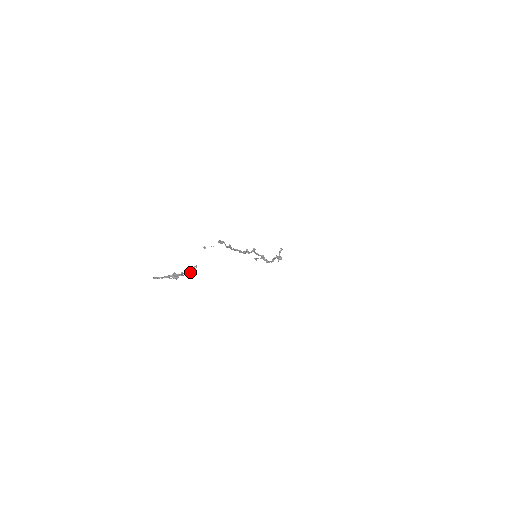
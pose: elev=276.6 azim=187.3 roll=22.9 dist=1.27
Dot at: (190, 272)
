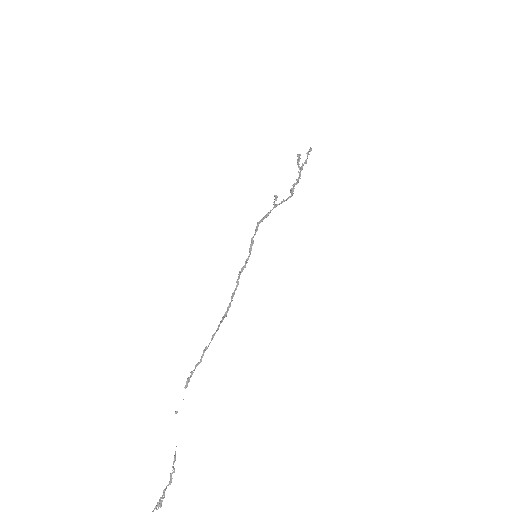
Dot at: (169, 483)
